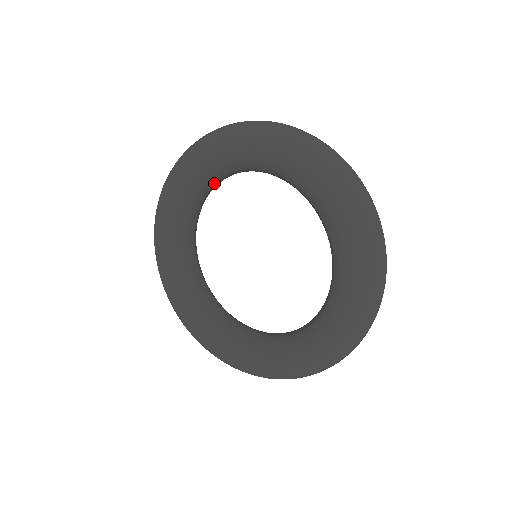
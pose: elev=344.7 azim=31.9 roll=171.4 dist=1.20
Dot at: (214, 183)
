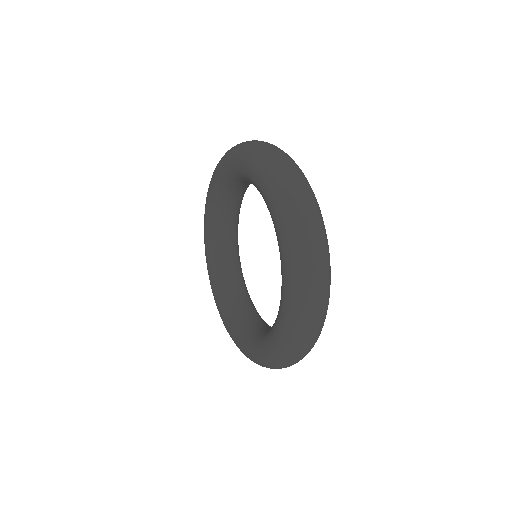
Dot at: (238, 187)
